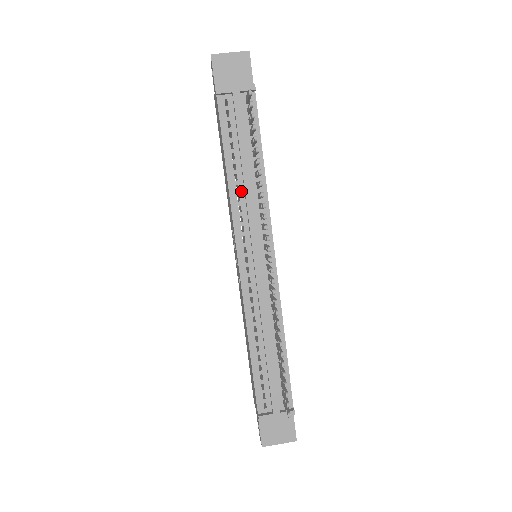
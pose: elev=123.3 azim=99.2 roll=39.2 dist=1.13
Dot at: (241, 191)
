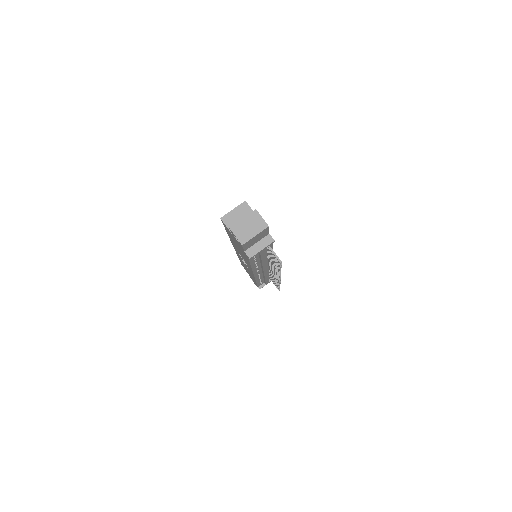
Dot at: (258, 263)
